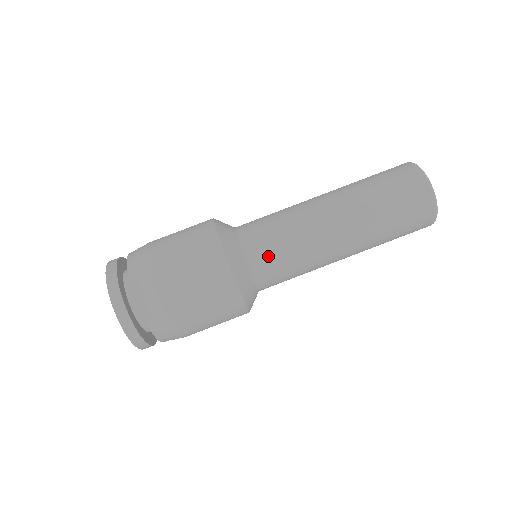
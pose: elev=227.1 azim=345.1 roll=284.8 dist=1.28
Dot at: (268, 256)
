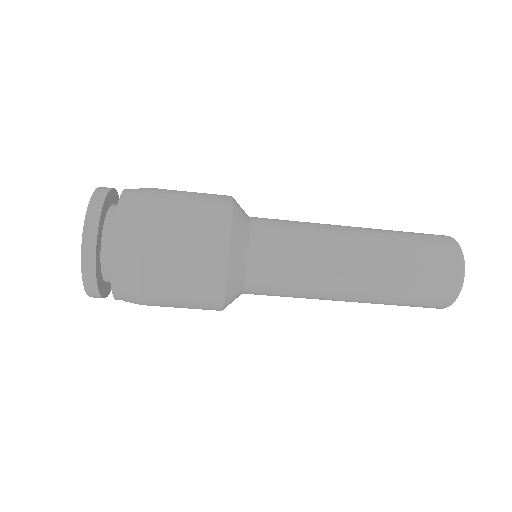
Dot at: (273, 251)
